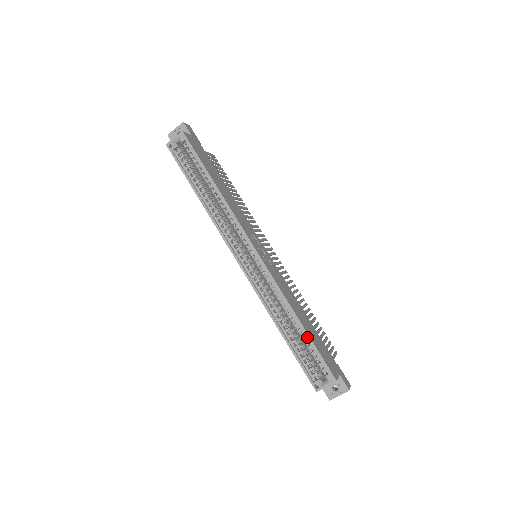
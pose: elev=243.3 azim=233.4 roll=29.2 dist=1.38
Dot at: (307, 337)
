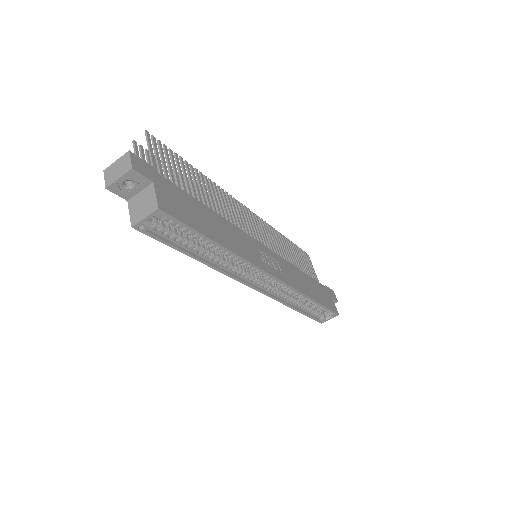
Dot at: (319, 305)
